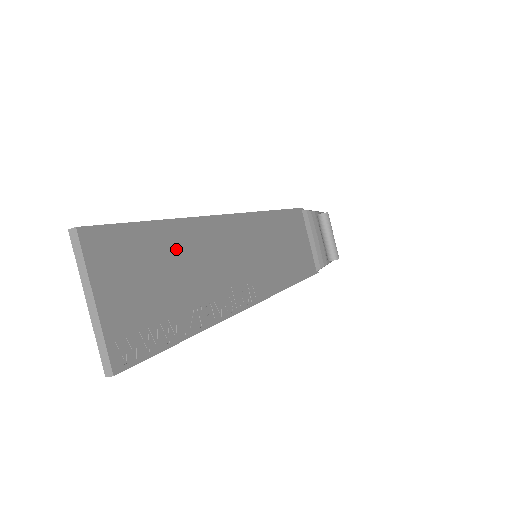
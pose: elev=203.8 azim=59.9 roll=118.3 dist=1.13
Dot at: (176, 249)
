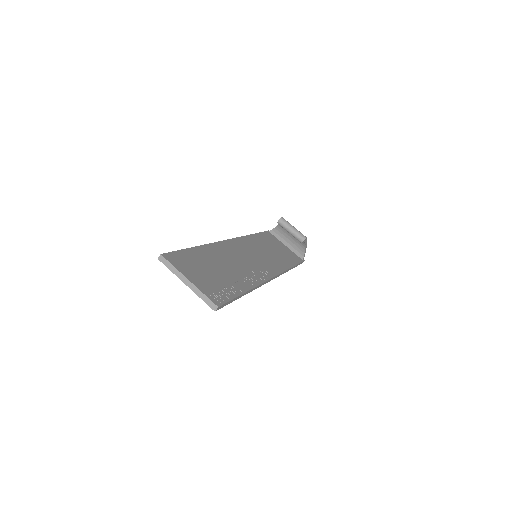
Dot at: (210, 258)
